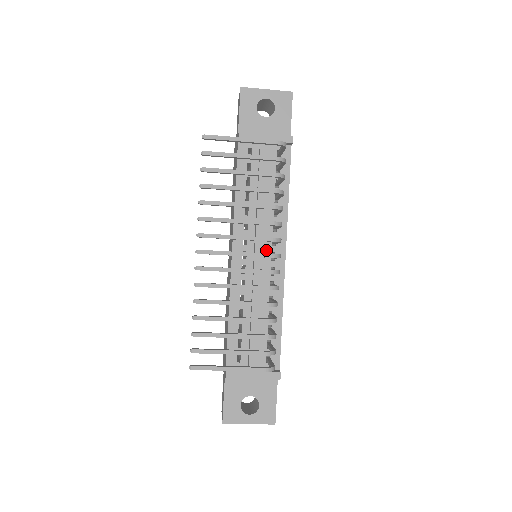
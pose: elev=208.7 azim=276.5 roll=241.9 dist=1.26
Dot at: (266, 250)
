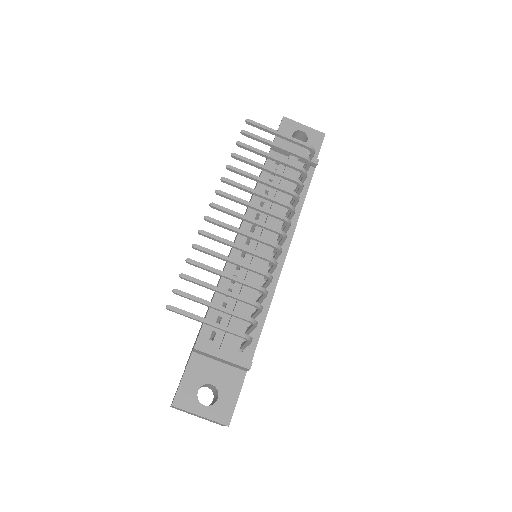
Dot at: occluded
